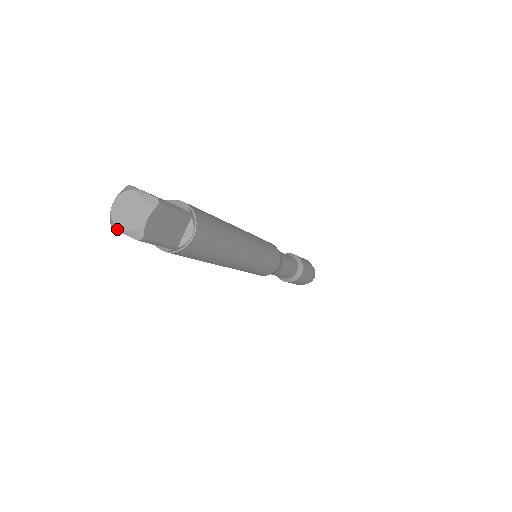
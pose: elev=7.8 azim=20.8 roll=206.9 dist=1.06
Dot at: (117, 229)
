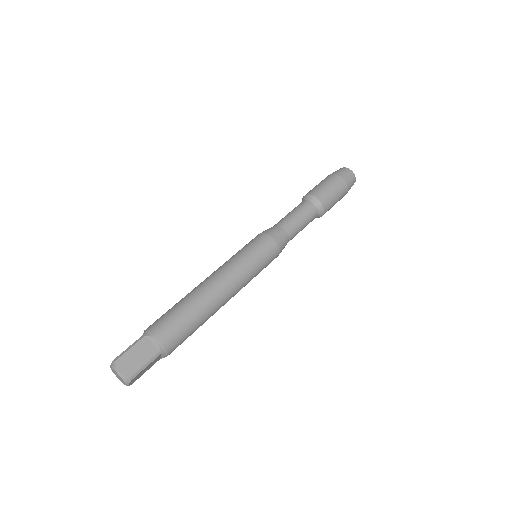
Dot at: (118, 377)
